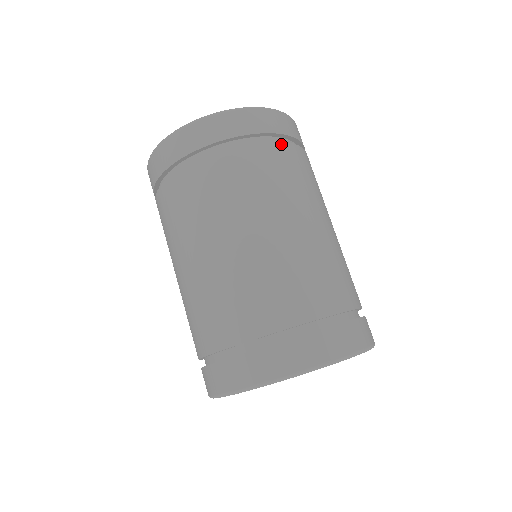
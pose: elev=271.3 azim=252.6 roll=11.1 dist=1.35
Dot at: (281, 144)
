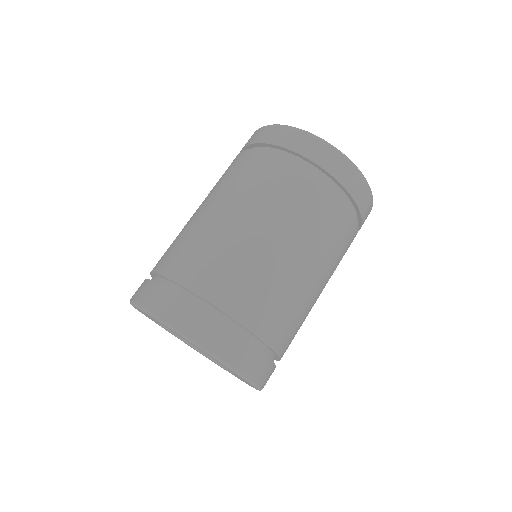
Dot at: (352, 214)
